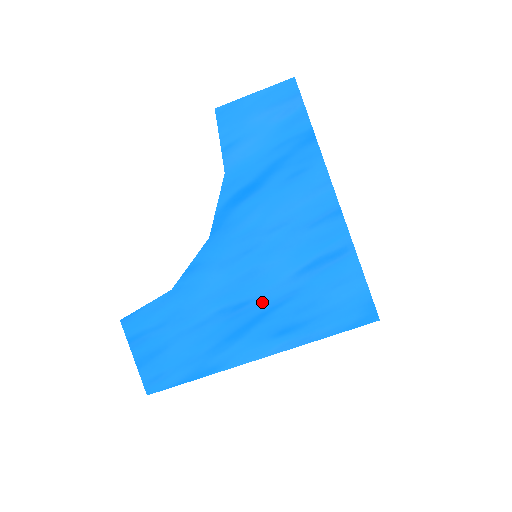
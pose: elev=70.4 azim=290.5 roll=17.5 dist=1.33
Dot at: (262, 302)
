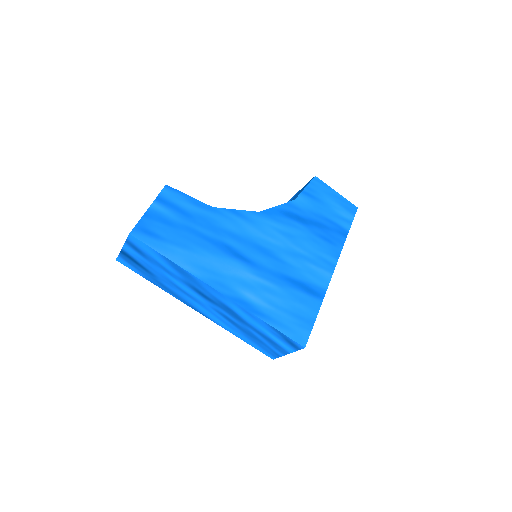
Dot at: (254, 269)
